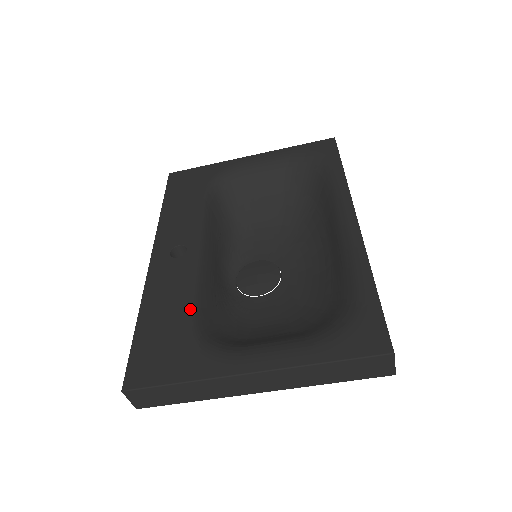
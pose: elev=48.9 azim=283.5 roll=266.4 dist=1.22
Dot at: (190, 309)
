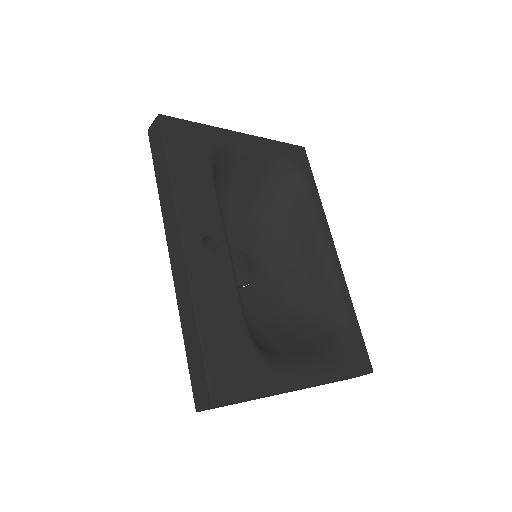
Dot at: (244, 320)
